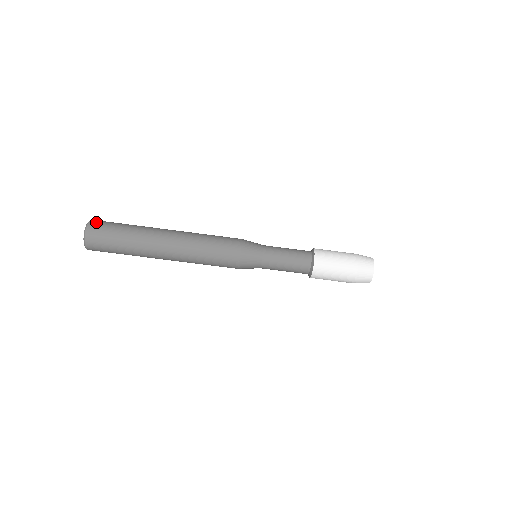
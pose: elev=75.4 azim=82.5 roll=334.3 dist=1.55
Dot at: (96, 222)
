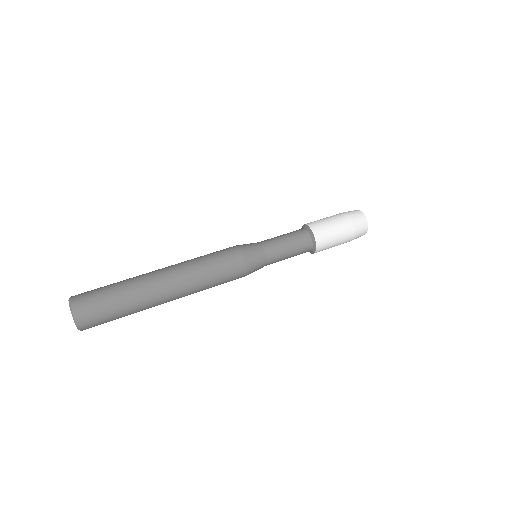
Dot at: occluded
